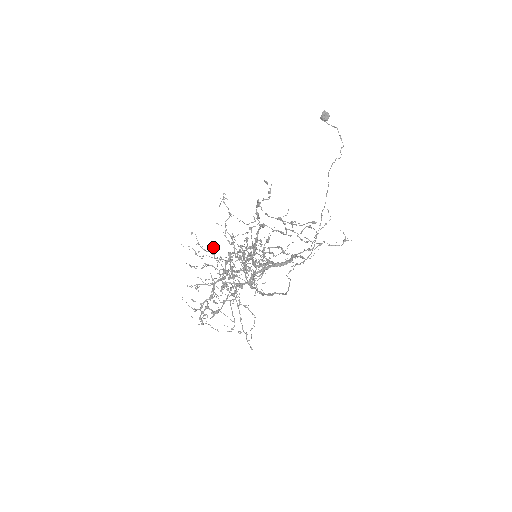
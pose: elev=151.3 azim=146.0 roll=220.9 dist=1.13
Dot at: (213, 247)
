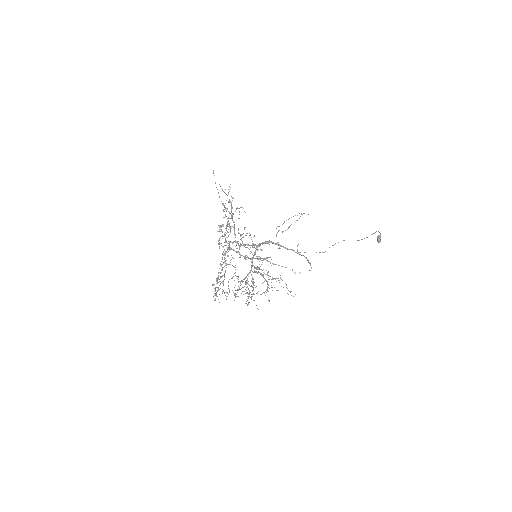
Dot at: occluded
